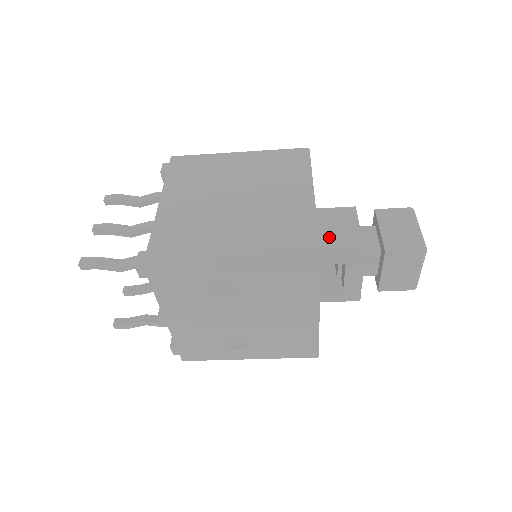
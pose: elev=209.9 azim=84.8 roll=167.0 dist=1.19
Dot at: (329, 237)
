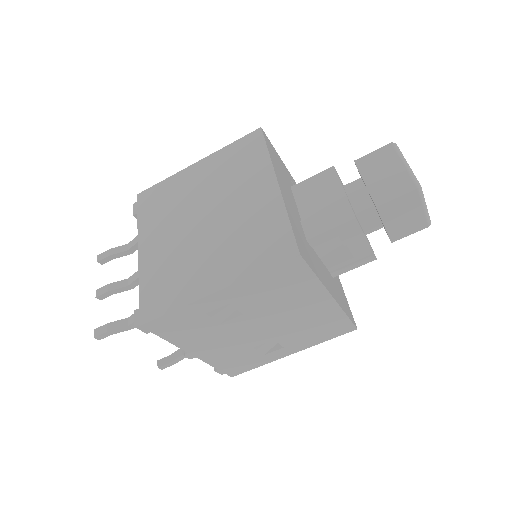
Dot at: (313, 215)
